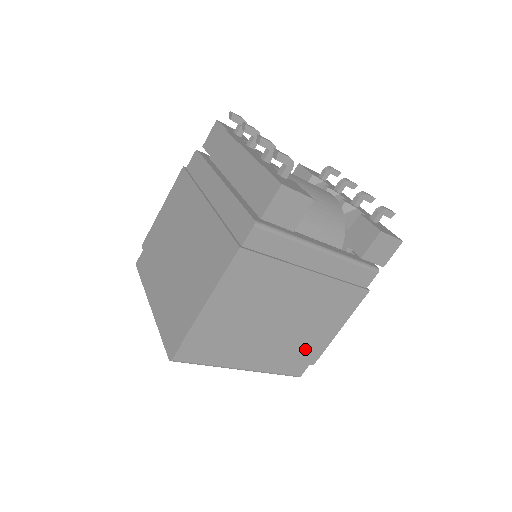
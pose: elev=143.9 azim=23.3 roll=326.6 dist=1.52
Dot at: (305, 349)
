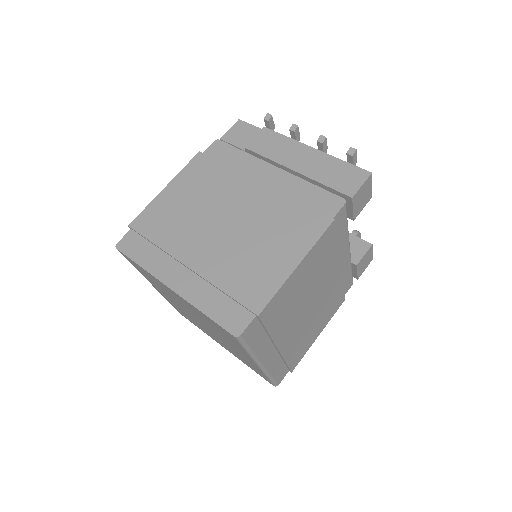
Dot at: (298, 351)
